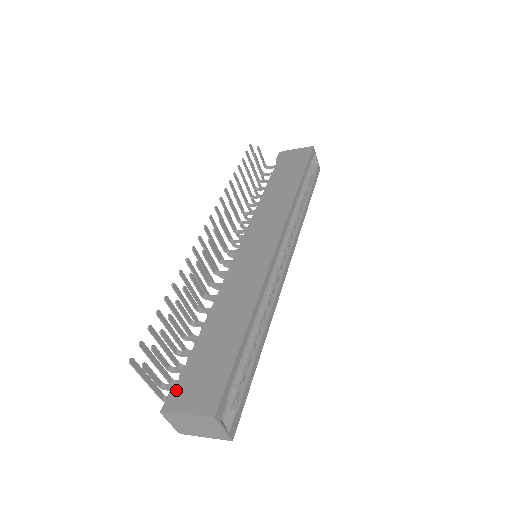
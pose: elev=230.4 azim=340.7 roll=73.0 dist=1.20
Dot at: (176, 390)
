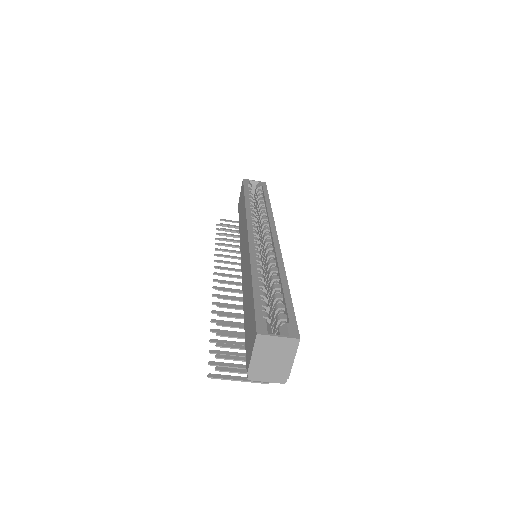
Dot at: (246, 358)
